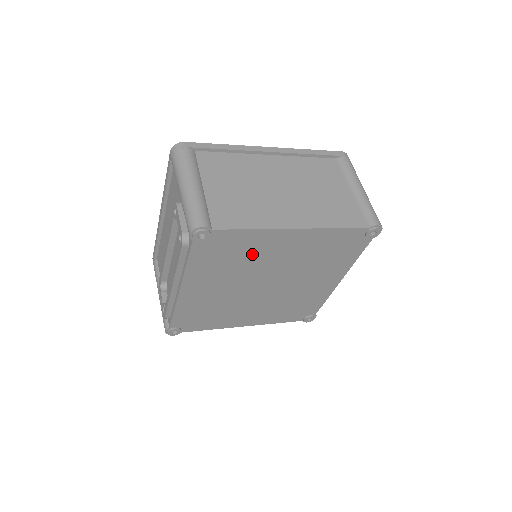
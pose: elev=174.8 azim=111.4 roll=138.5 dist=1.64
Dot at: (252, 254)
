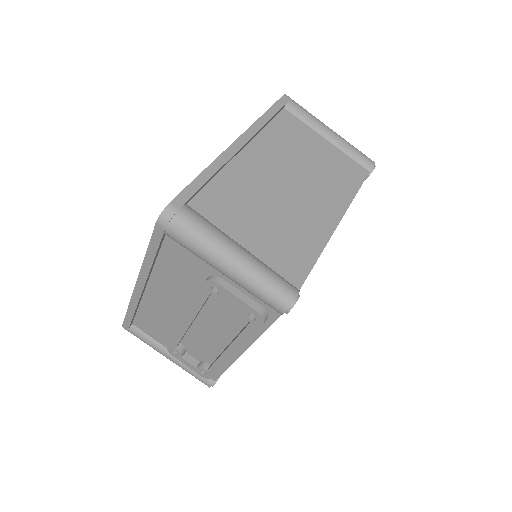
Dot at: occluded
